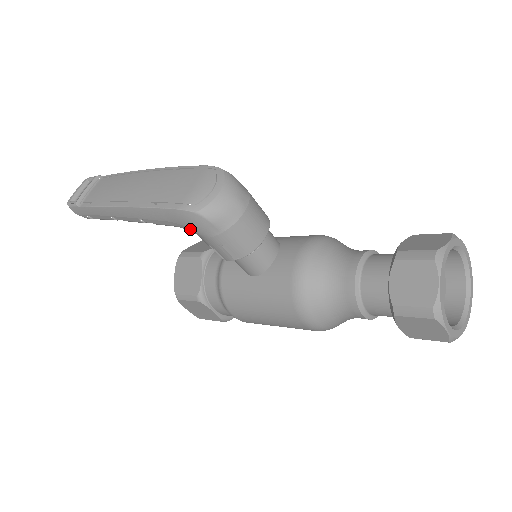
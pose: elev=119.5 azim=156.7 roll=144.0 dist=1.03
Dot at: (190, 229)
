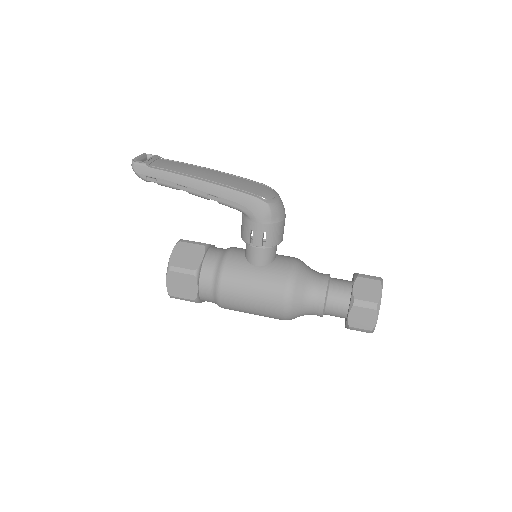
Dot at: (251, 213)
